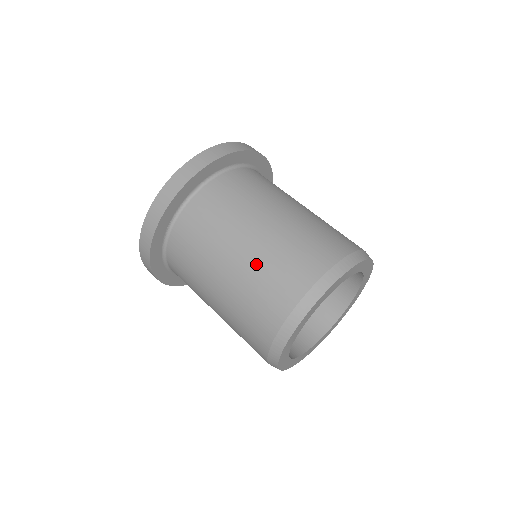
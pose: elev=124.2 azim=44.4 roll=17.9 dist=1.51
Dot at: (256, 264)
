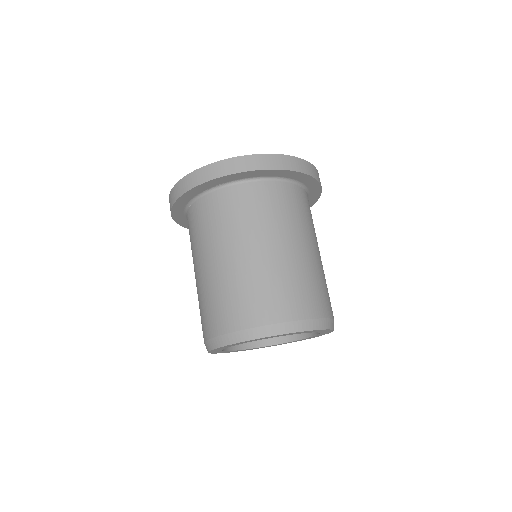
Dot at: (264, 271)
